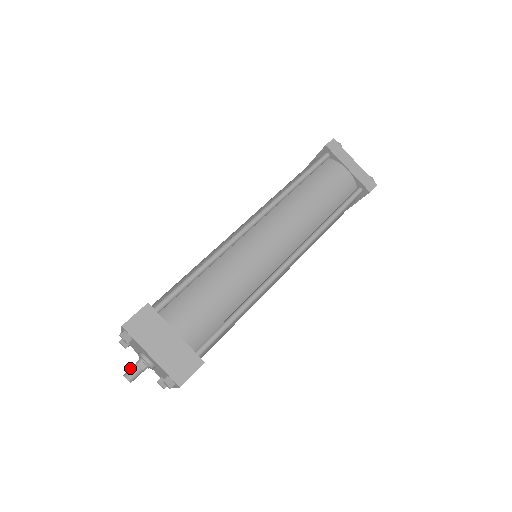
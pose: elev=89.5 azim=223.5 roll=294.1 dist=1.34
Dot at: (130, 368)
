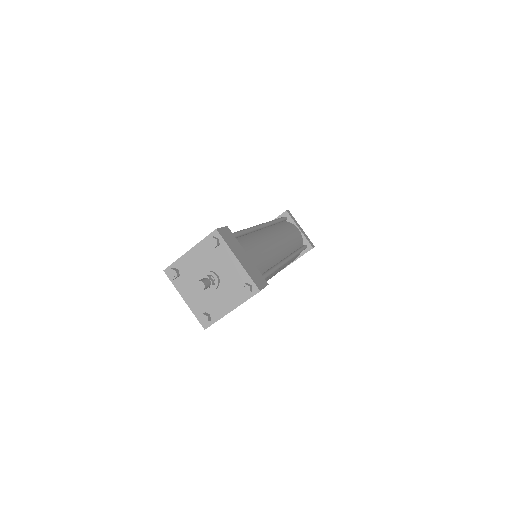
Dot at: (201, 279)
